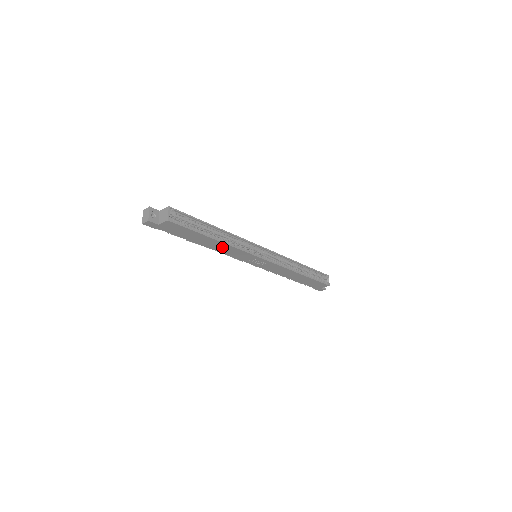
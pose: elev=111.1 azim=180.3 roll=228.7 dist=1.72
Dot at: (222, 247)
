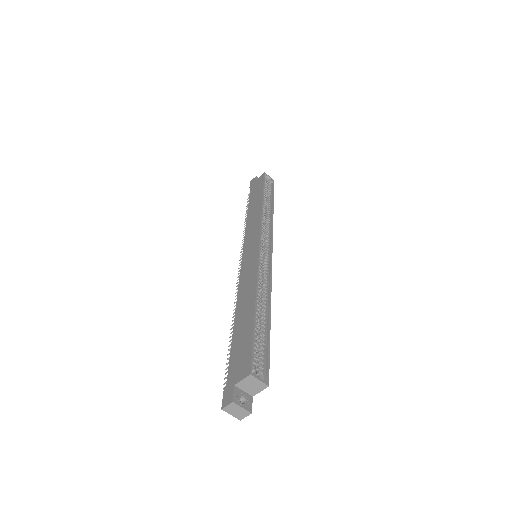
Dot at: occluded
